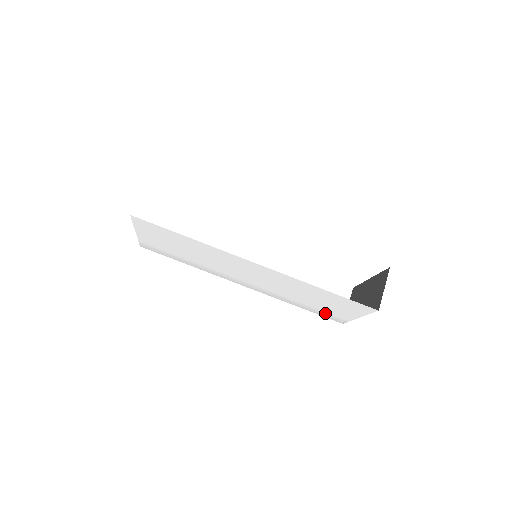
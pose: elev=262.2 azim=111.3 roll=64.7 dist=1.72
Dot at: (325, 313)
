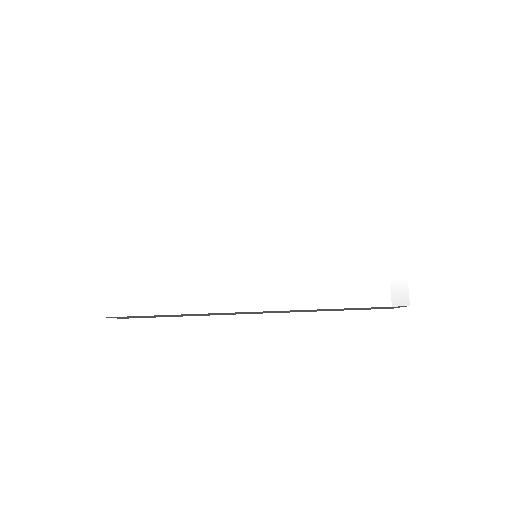
Dot at: (375, 287)
